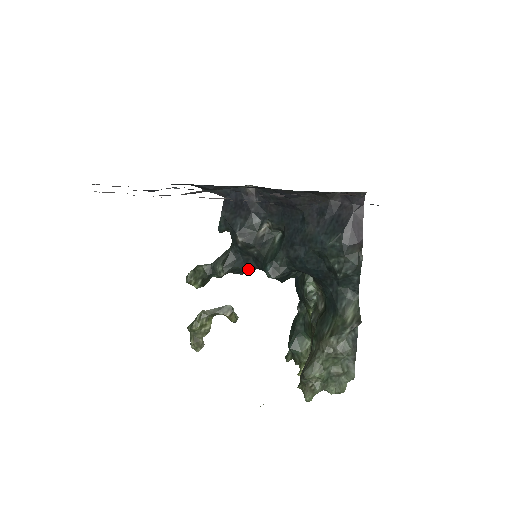
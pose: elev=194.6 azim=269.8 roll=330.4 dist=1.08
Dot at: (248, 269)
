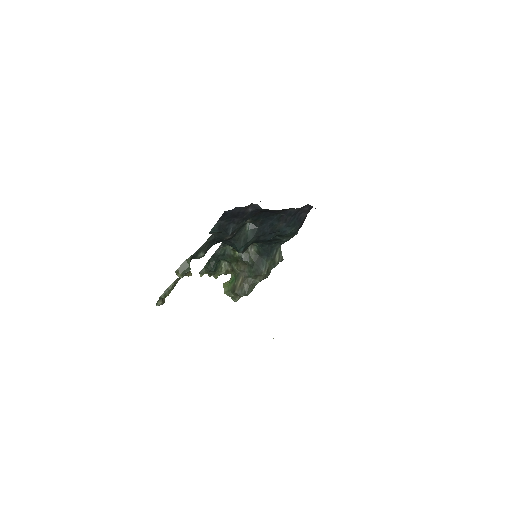
Dot at: occluded
